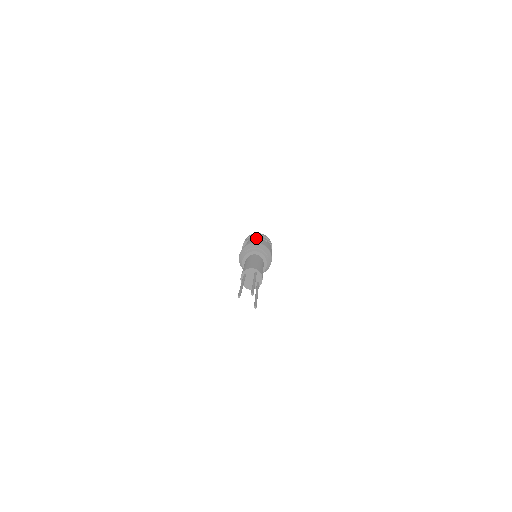
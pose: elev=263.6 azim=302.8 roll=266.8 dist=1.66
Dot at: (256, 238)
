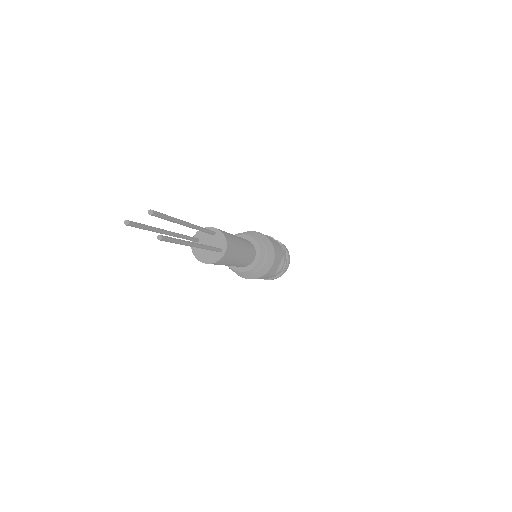
Dot at: occluded
